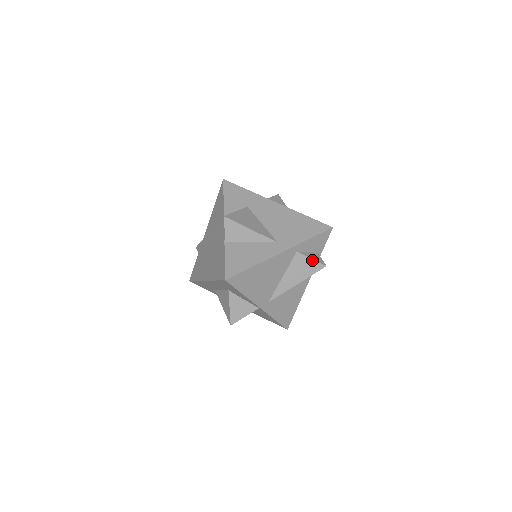
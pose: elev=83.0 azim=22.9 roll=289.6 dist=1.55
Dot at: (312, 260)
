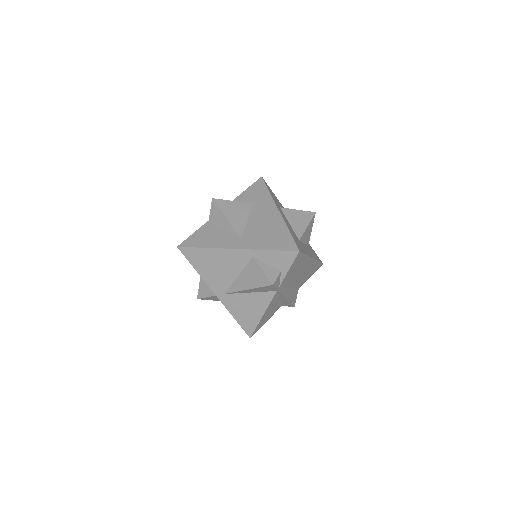
Dot at: (263, 272)
